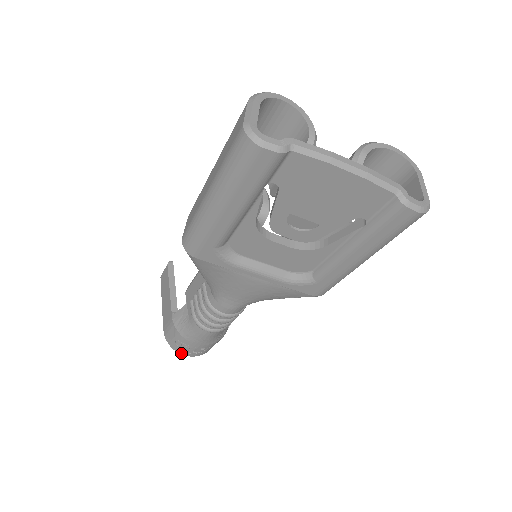
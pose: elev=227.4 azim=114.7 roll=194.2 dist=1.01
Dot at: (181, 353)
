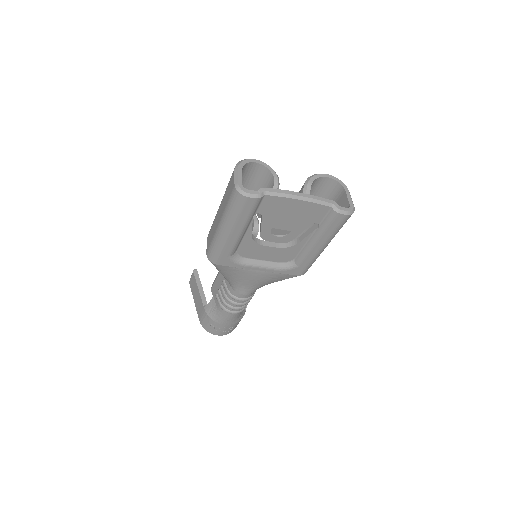
Dot at: (215, 334)
